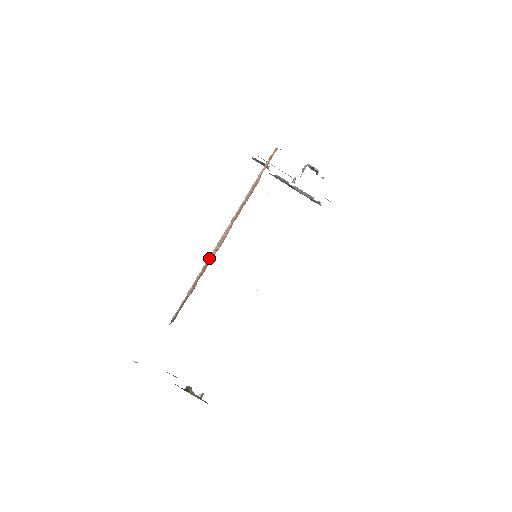
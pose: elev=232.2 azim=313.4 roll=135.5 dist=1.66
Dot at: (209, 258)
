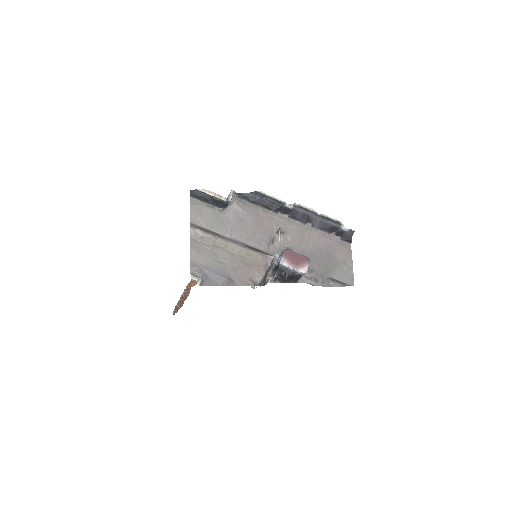
Dot at: occluded
